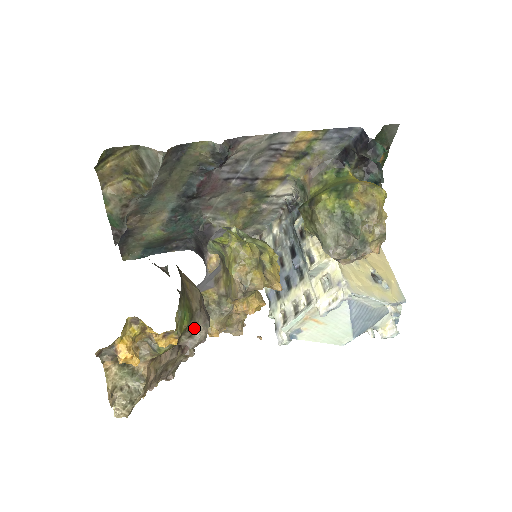
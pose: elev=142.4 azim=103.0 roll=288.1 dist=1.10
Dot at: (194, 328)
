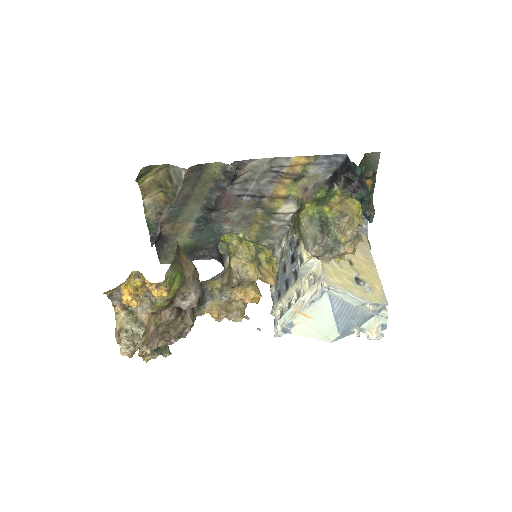
Dot at: (186, 293)
